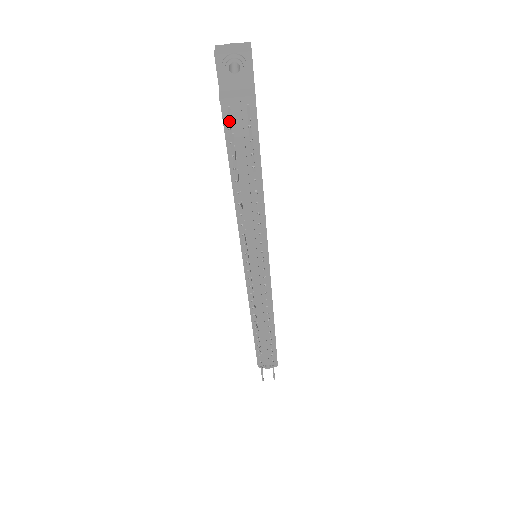
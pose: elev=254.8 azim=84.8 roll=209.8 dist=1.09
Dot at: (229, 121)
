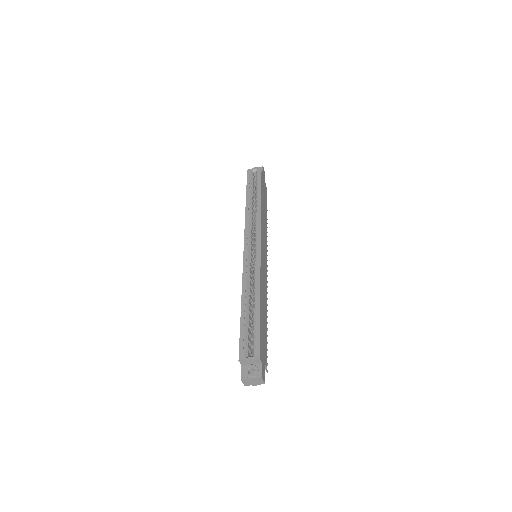
Dot at: occluded
